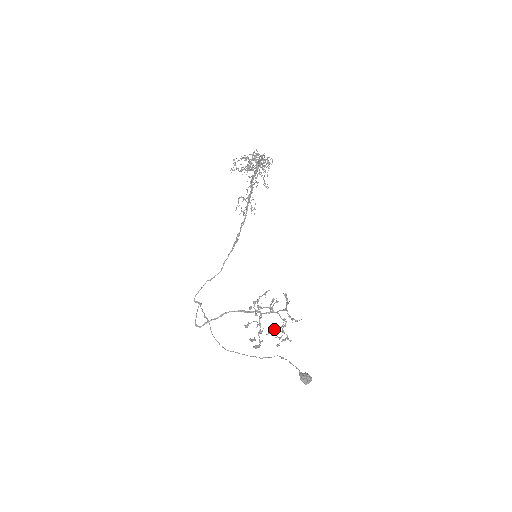
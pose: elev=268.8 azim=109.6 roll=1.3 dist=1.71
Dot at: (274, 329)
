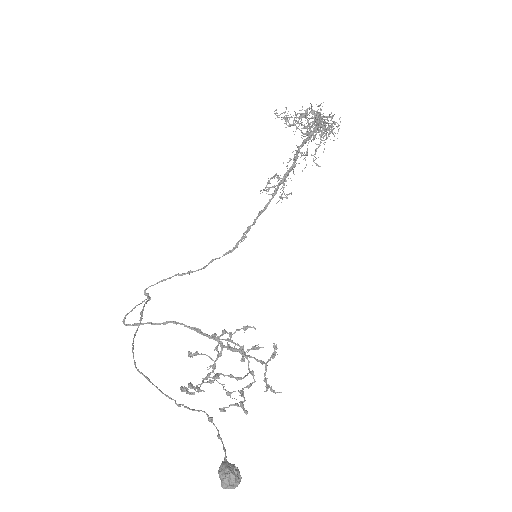
Dot at: occluded
